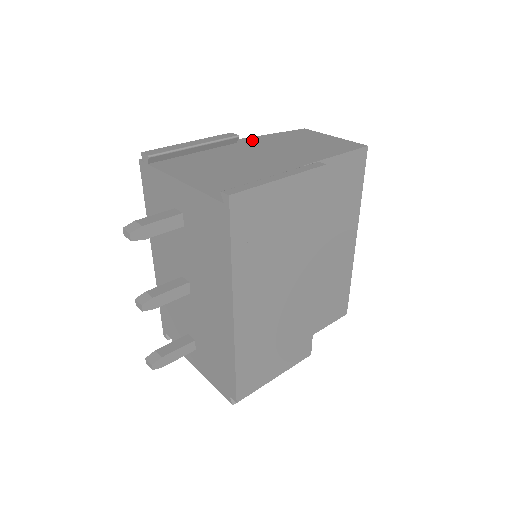
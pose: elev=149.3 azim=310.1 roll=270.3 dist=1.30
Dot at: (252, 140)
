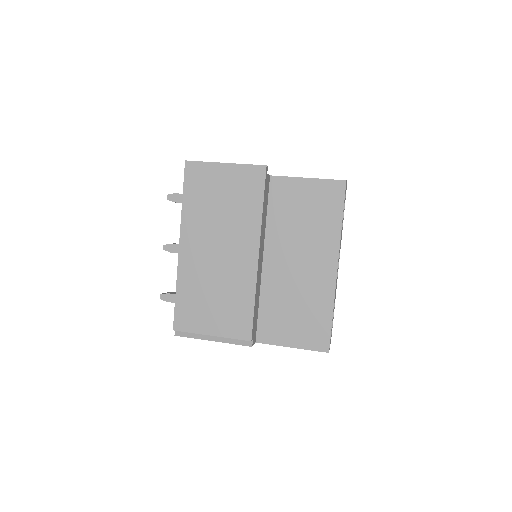
Dot at: occluded
